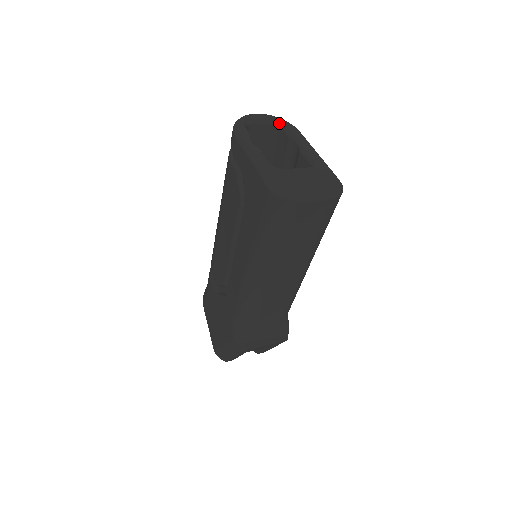
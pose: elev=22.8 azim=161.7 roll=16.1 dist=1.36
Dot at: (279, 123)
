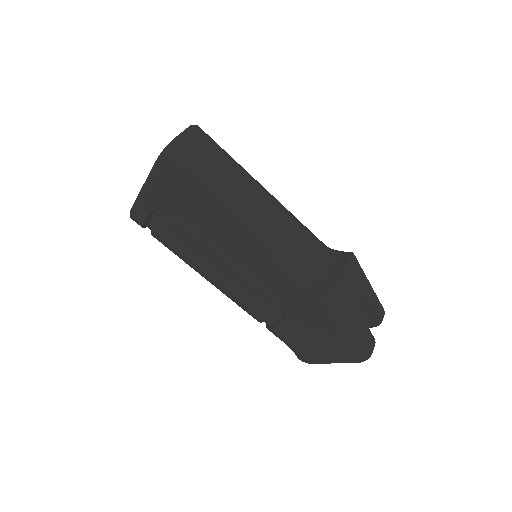
Dot at: occluded
